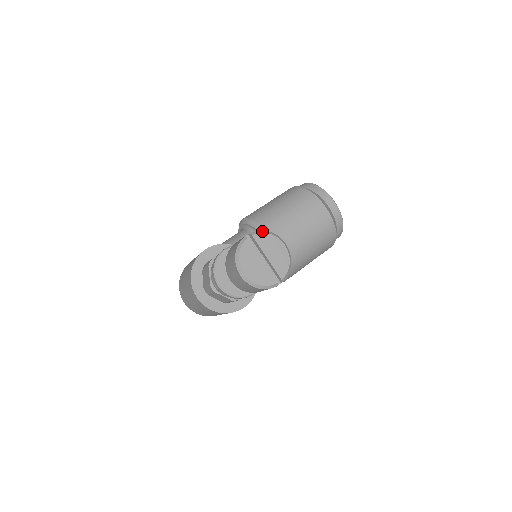
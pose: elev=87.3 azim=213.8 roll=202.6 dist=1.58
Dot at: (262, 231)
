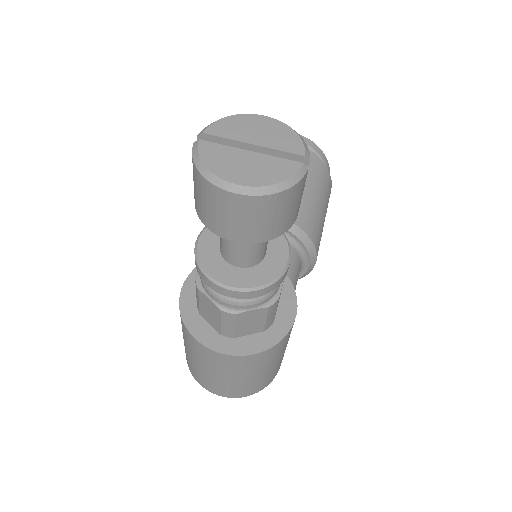
Dot at: occluded
